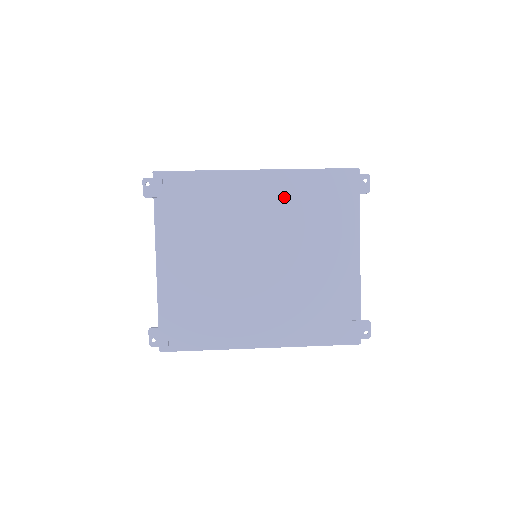
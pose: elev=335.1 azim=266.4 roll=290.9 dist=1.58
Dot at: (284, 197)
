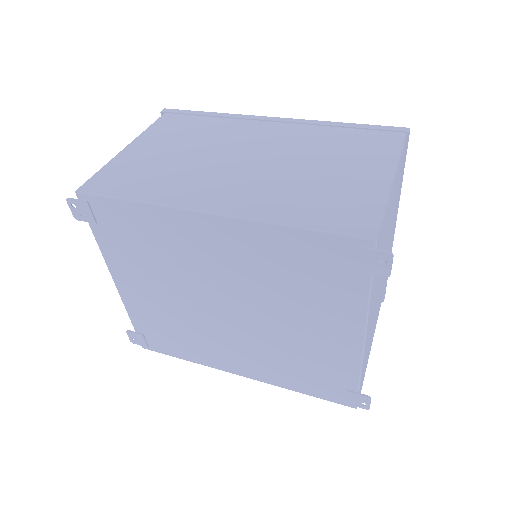
Dot at: (250, 253)
